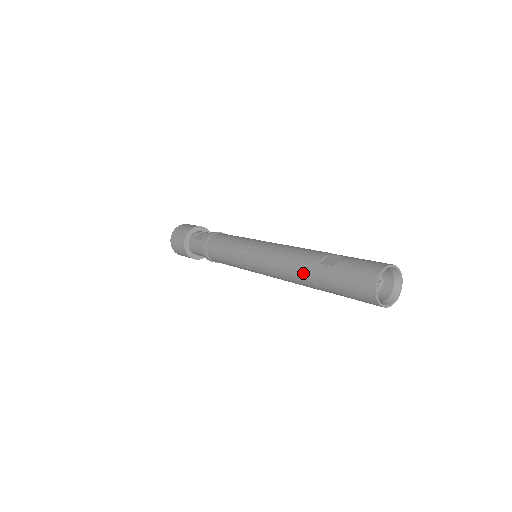
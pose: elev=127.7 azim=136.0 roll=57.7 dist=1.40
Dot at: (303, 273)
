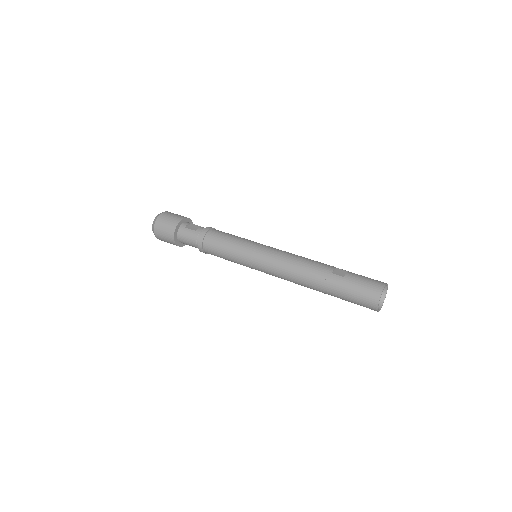
Dot at: (315, 278)
